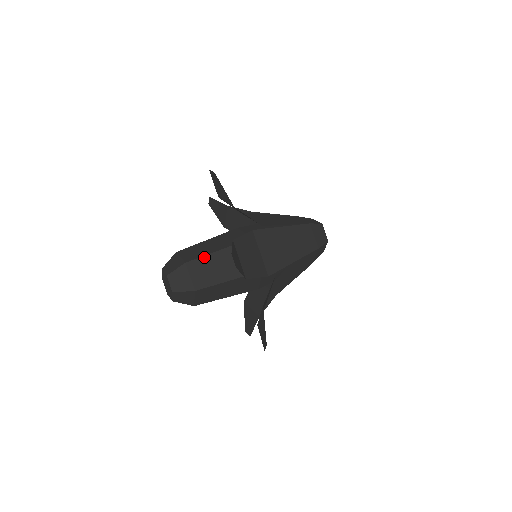
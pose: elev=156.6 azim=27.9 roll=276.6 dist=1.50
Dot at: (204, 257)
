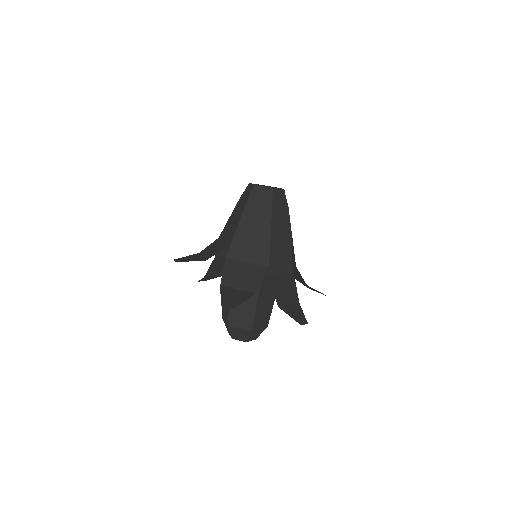
Dot at: (255, 315)
